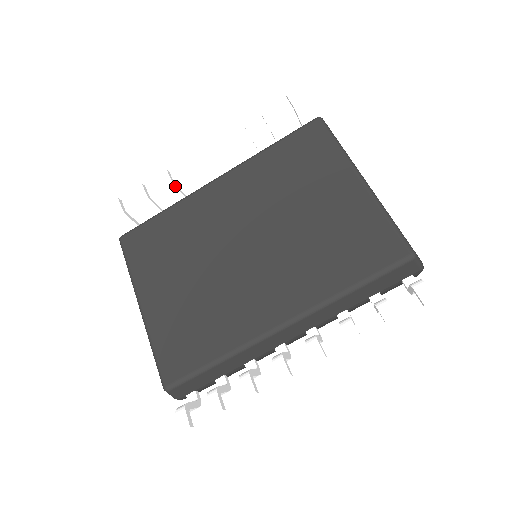
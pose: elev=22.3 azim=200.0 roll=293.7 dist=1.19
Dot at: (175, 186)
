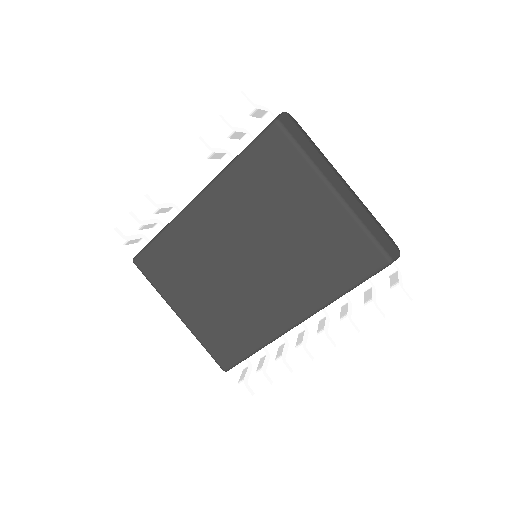
Dot at: (160, 208)
